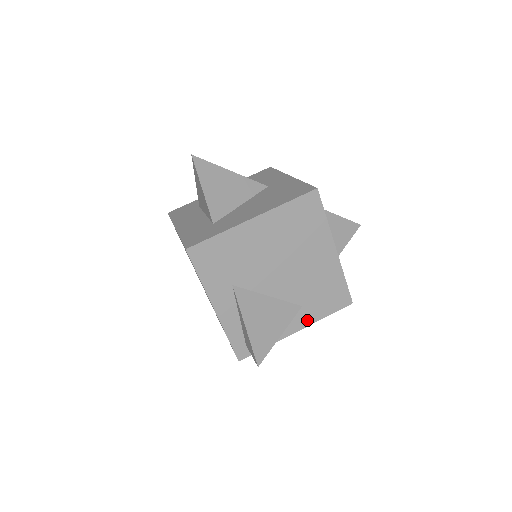
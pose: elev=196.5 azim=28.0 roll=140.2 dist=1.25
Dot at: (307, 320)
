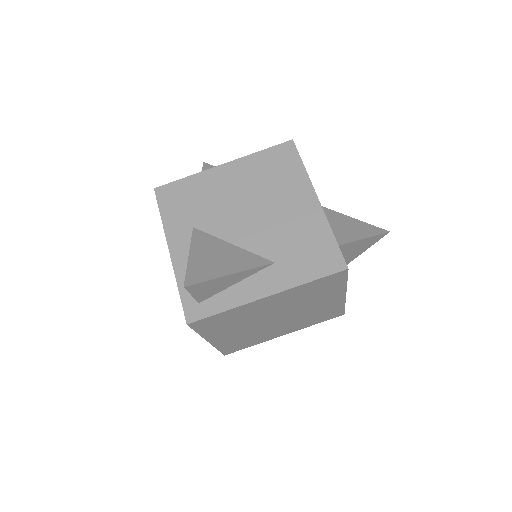
Dot at: (282, 283)
